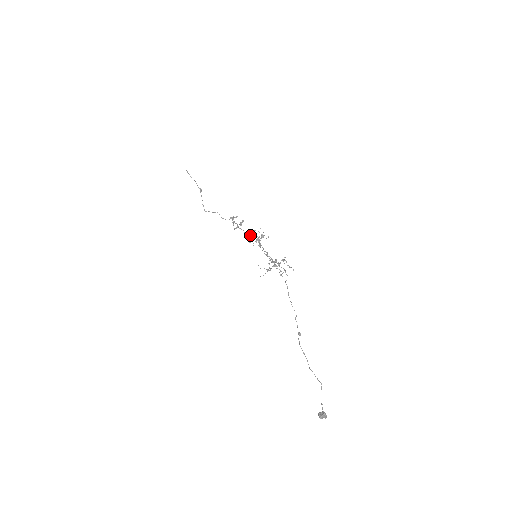
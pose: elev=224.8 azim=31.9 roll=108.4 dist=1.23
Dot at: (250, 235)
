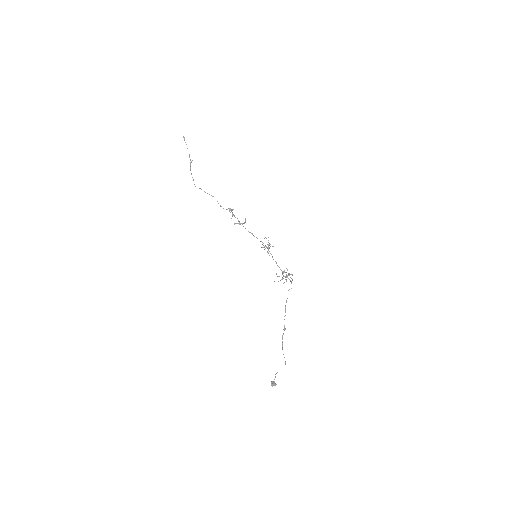
Dot at: occluded
